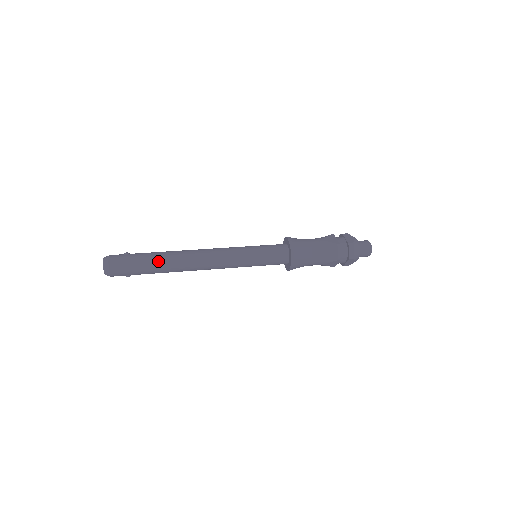
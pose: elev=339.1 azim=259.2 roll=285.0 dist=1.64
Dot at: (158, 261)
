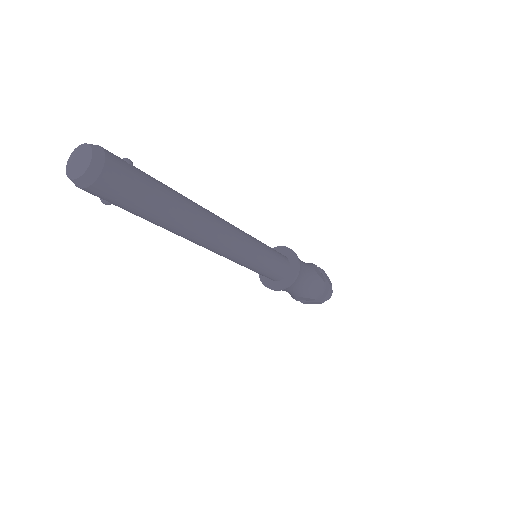
Dot at: (174, 207)
